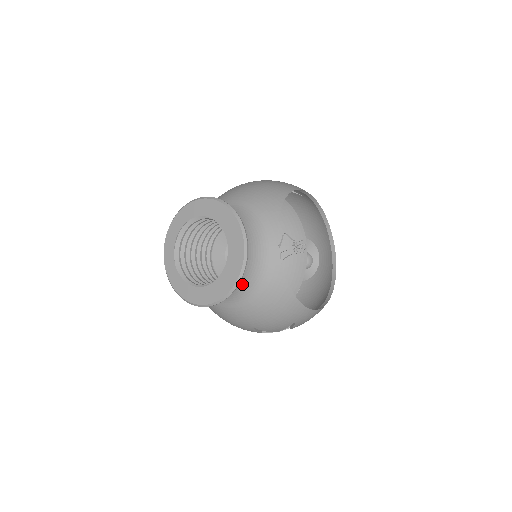
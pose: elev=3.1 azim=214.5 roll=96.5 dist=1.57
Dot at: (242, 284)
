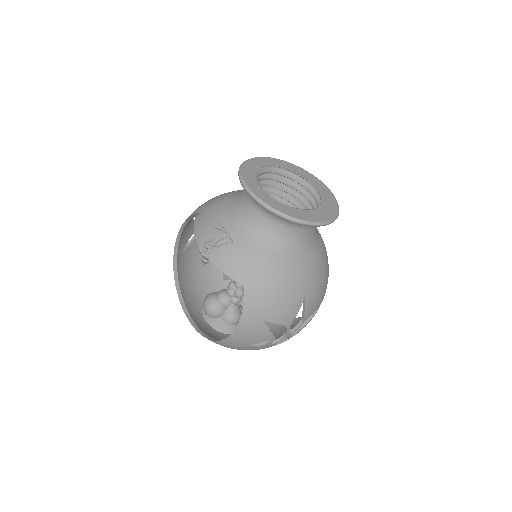
Dot at: (316, 231)
